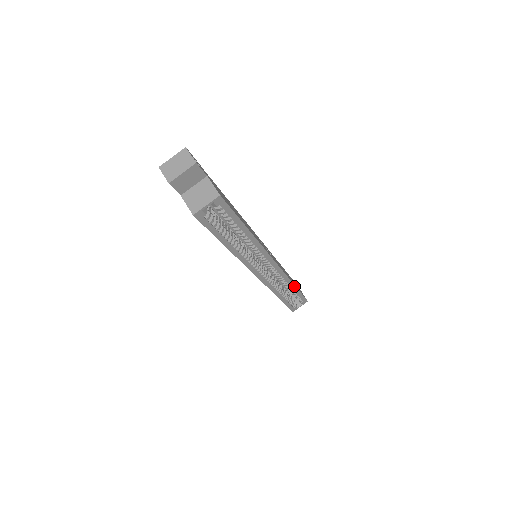
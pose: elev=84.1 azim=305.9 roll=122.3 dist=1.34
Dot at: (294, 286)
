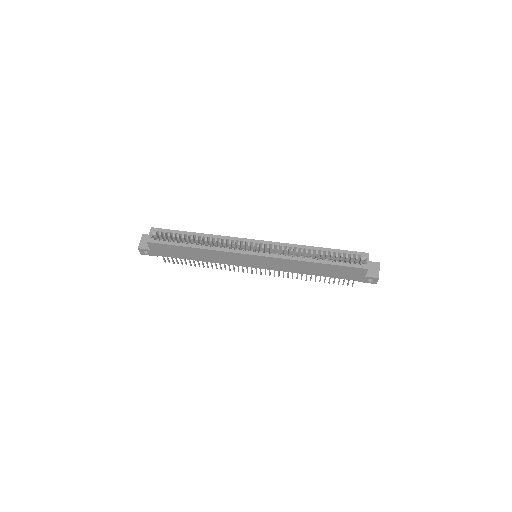
Dot at: (314, 248)
